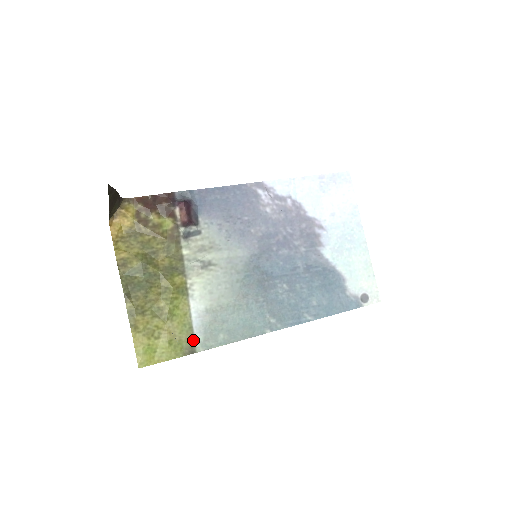
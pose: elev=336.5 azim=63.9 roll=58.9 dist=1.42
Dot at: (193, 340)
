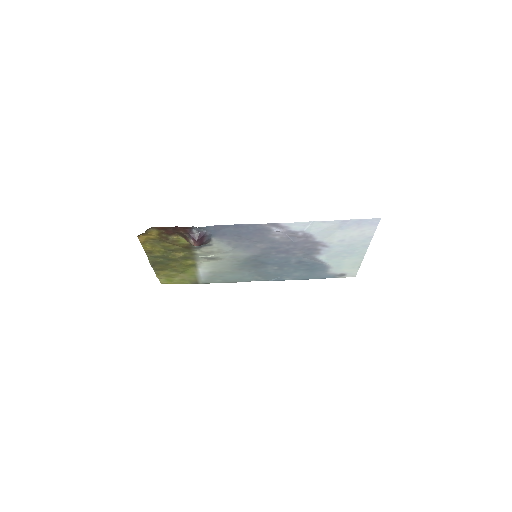
Dot at: (198, 280)
